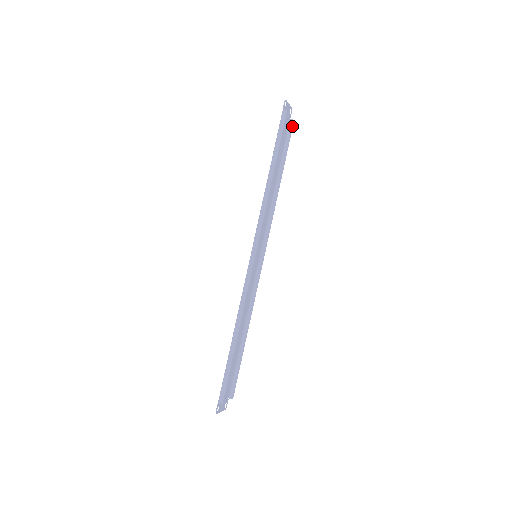
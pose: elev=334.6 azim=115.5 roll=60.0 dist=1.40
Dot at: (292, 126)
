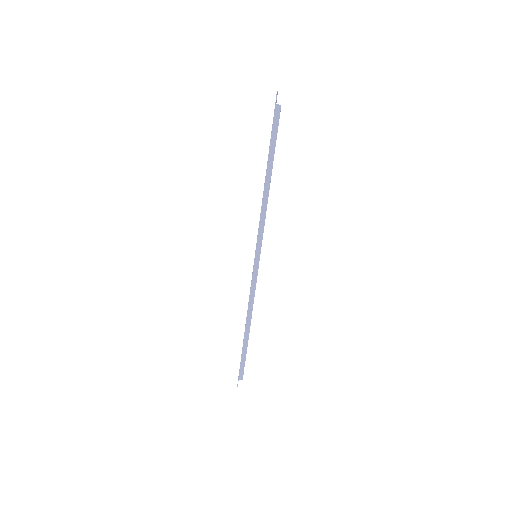
Dot at: occluded
